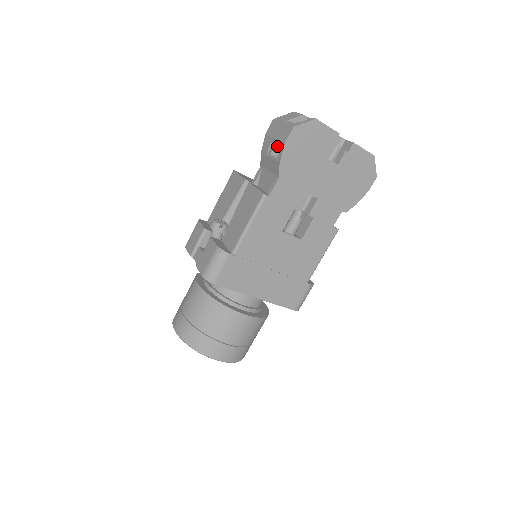
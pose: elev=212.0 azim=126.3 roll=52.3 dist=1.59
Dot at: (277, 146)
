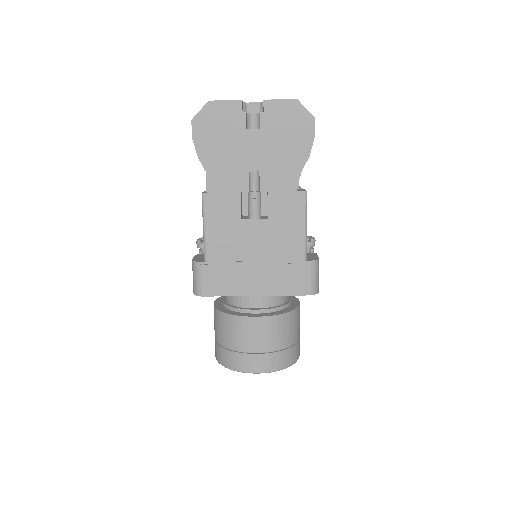
Dot at: occluded
